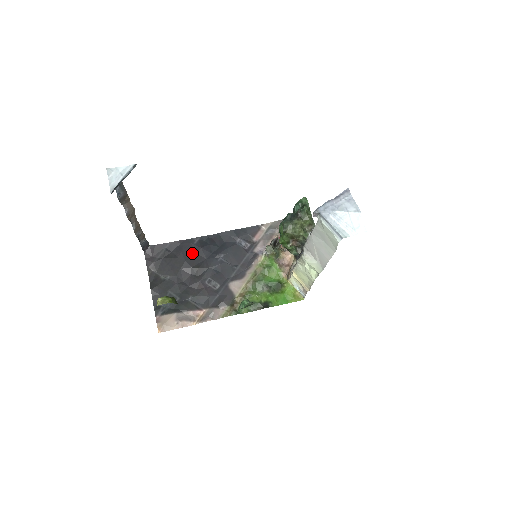
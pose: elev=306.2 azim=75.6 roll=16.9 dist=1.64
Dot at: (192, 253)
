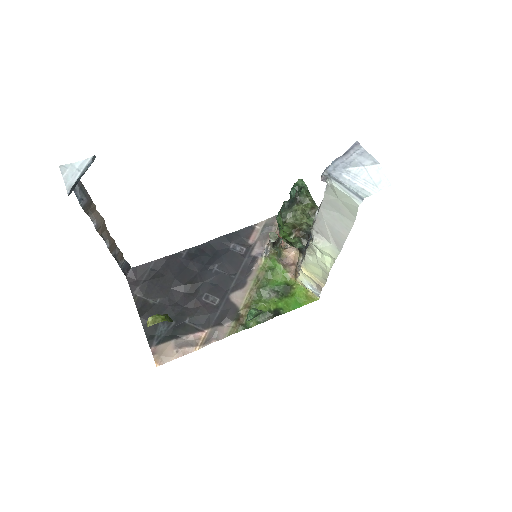
Dot at: (181, 268)
